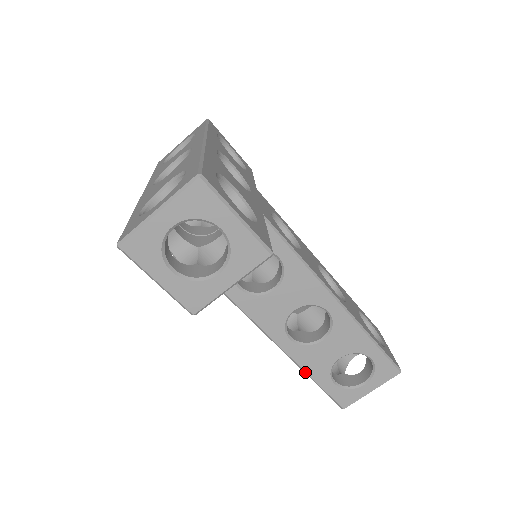
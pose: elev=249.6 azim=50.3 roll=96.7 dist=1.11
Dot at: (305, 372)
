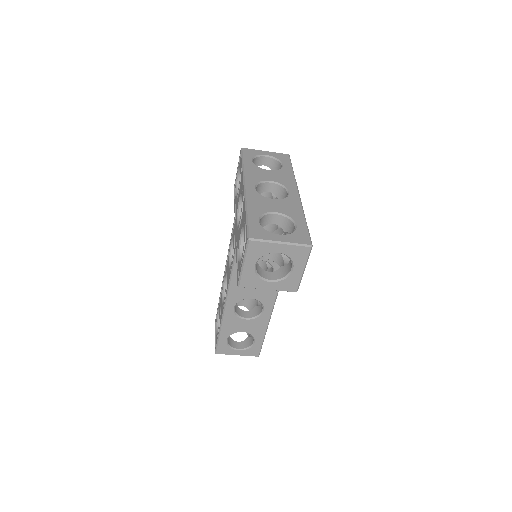
Dot at: (221, 326)
